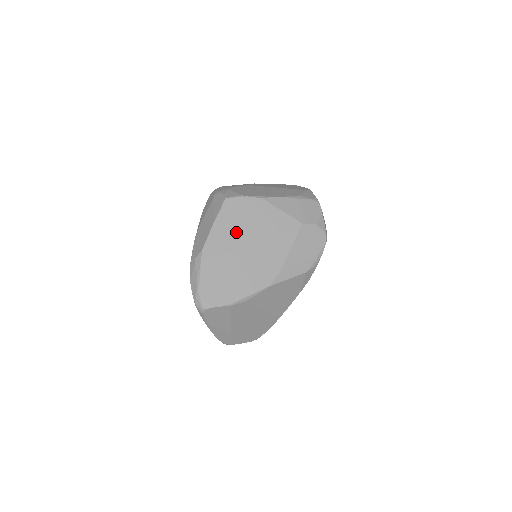
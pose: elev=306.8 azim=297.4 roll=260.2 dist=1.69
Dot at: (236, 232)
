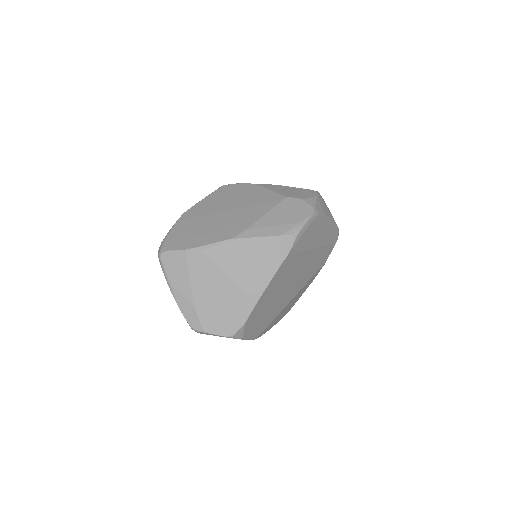
Dot at: (219, 203)
